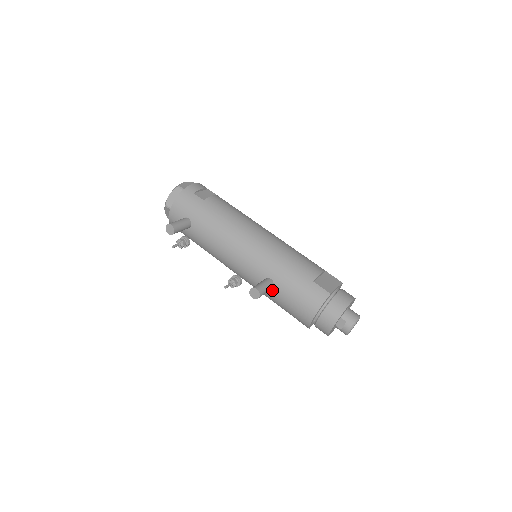
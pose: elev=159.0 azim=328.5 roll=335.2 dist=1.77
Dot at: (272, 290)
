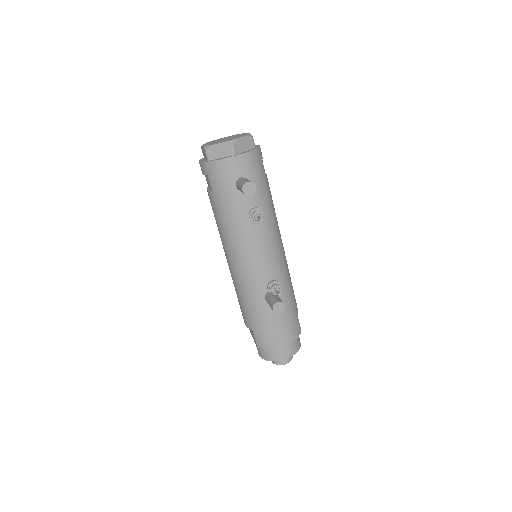
Dot at: occluded
